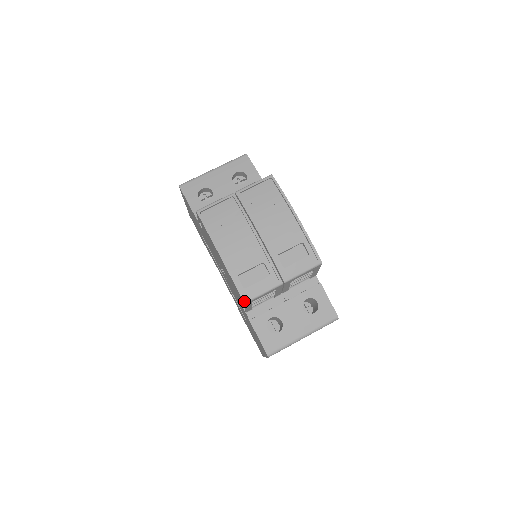
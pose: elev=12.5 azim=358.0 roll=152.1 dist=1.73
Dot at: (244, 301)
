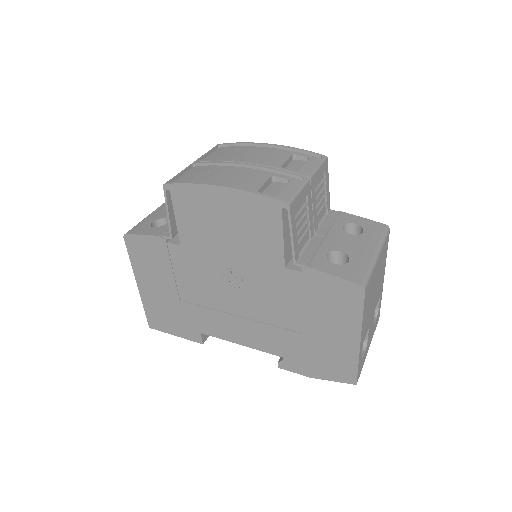
Dot at: (286, 202)
